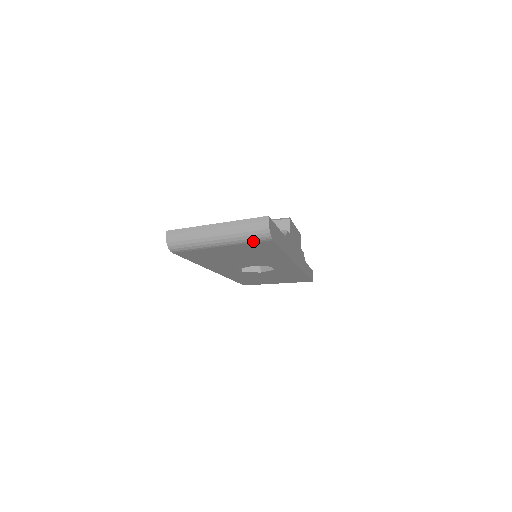
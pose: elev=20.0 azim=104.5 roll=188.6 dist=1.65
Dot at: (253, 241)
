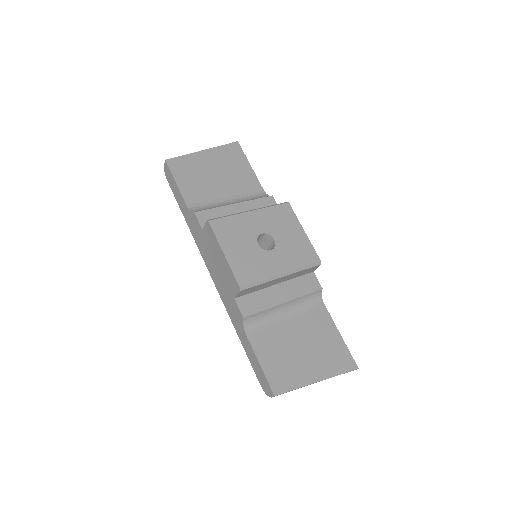
Dot at: occluded
